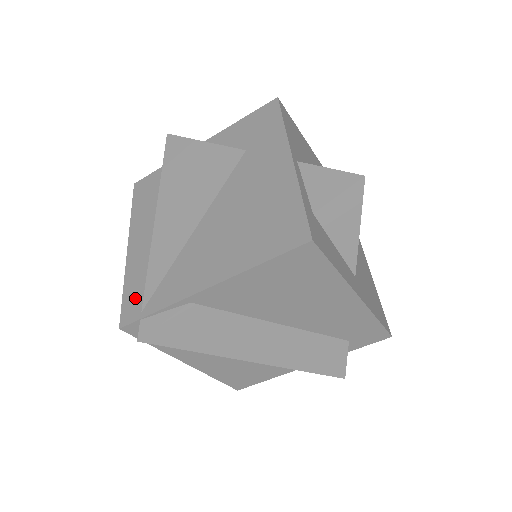
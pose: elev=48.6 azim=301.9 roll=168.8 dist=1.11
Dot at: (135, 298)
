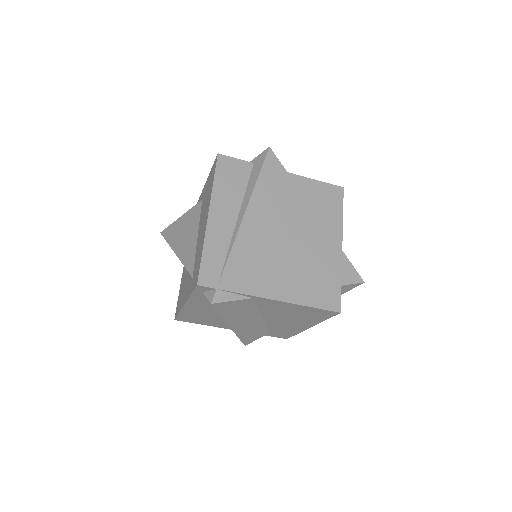
Dot at: (214, 268)
